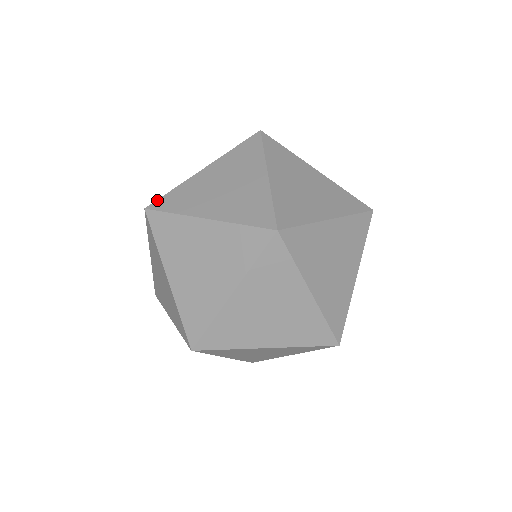
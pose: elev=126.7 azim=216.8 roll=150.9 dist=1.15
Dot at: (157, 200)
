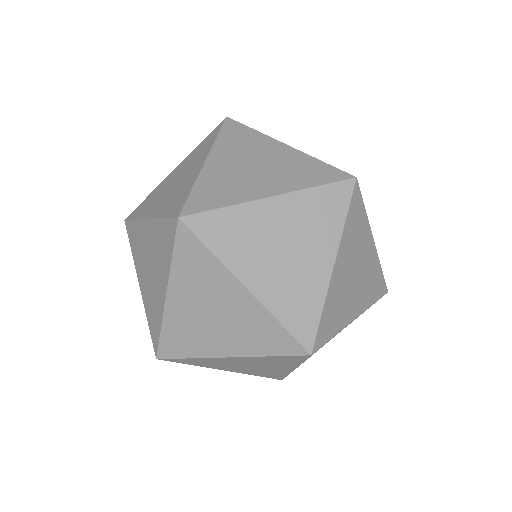
Dot at: (185, 204)
